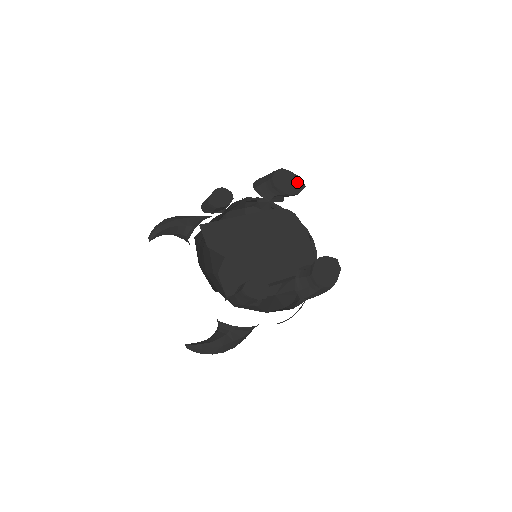
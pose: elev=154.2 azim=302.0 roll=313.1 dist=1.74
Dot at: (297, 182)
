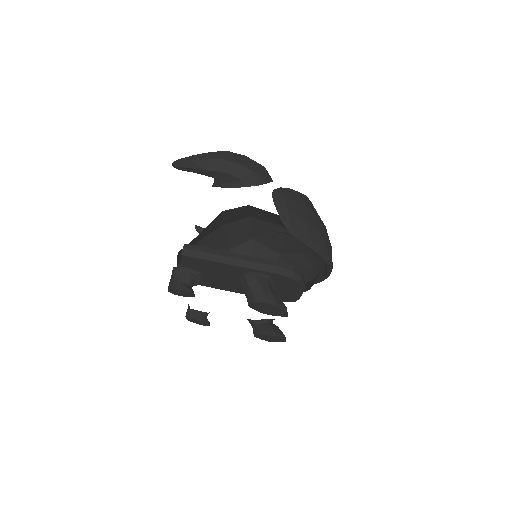
Dot at: (279, 313)
